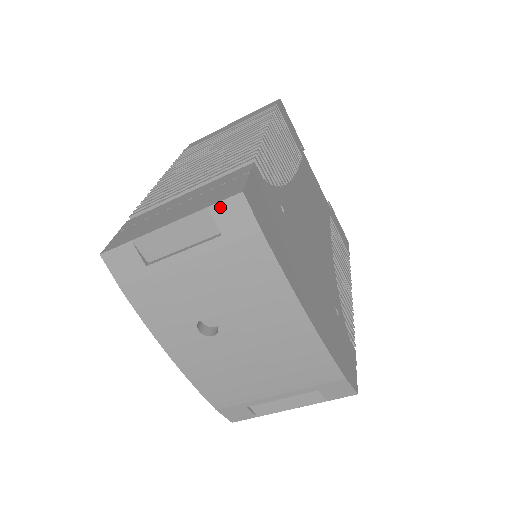
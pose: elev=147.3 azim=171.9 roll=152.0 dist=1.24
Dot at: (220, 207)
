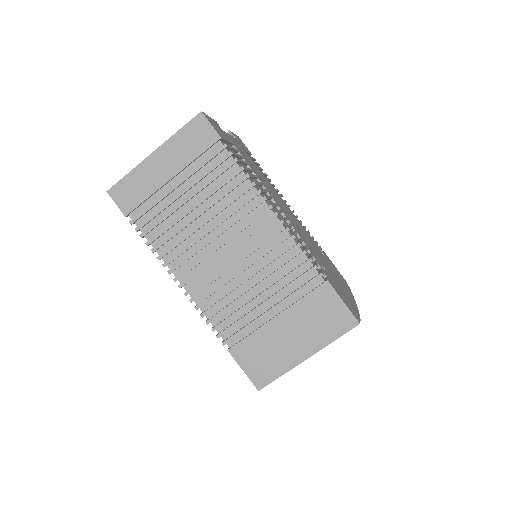
Dot at: occluded
